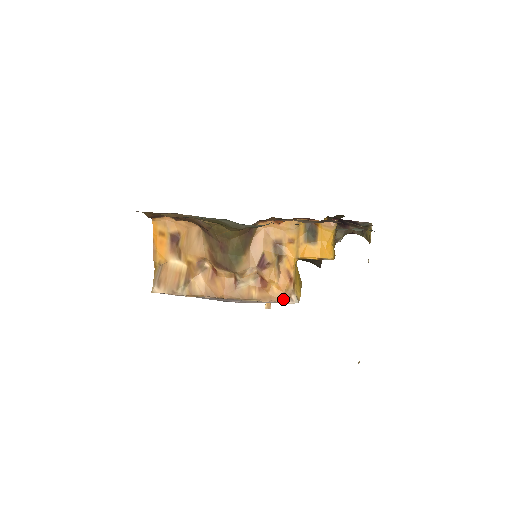
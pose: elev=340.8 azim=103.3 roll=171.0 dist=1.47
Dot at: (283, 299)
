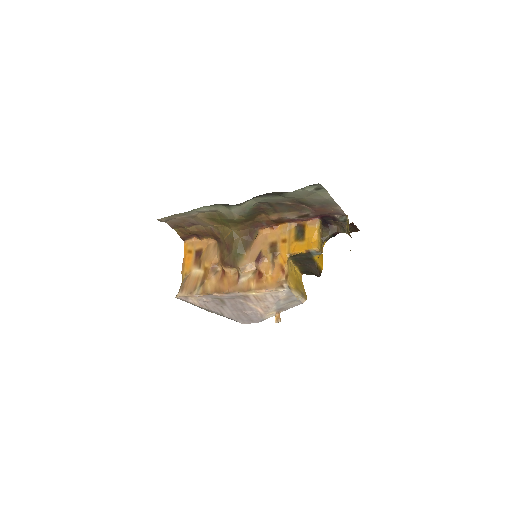
Dot at: (276, 287)
